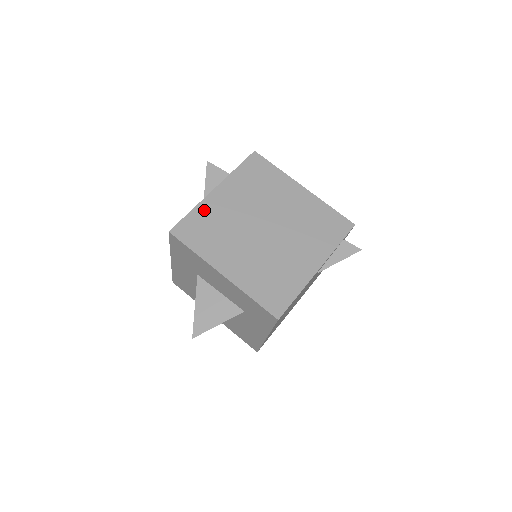
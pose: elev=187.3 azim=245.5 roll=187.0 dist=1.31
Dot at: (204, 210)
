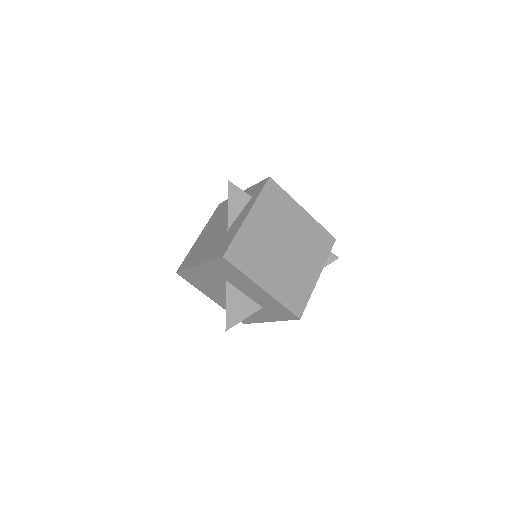
Dot at: (244, 235)
